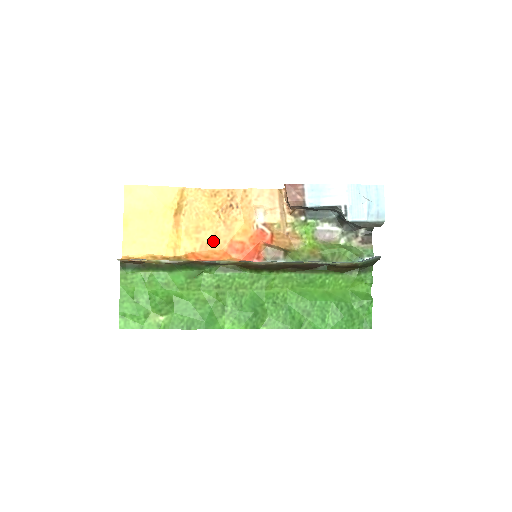
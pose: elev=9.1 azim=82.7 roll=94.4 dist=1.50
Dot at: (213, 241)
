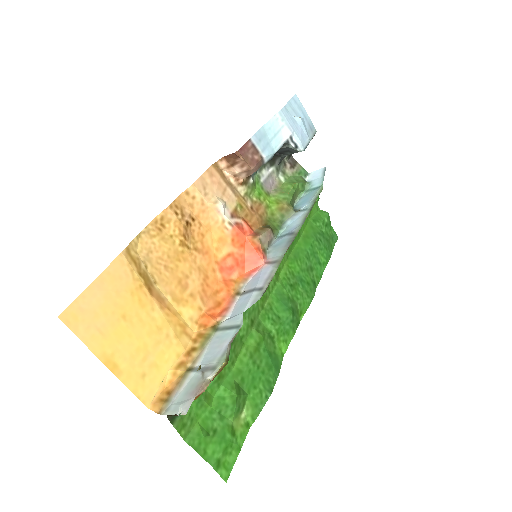
Dot at: (205, 281)
